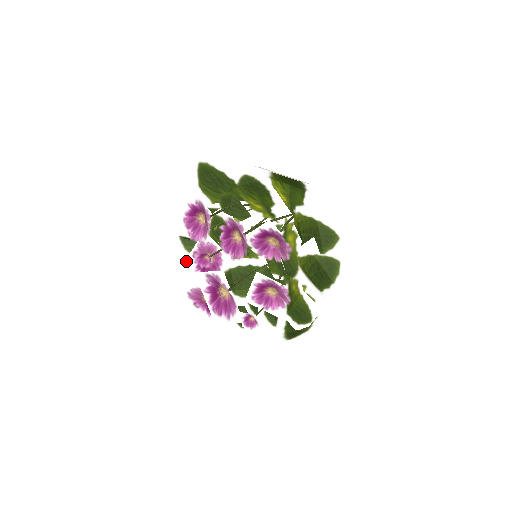
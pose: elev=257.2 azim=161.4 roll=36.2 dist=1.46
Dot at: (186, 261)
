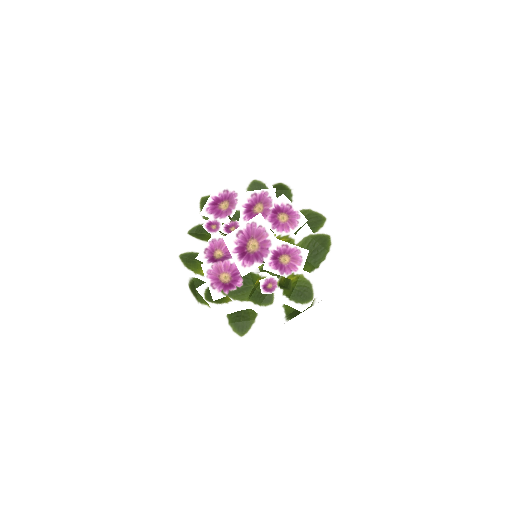
Dot at: (198, 257)
